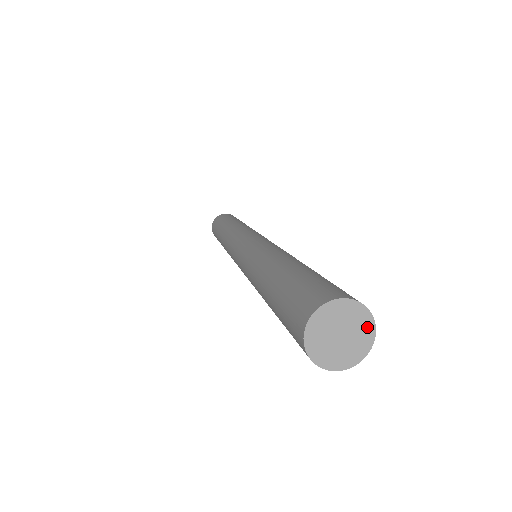
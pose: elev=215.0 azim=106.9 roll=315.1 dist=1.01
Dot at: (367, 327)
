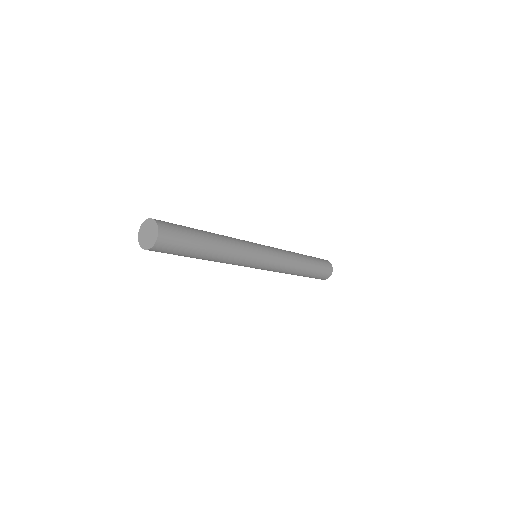
Dot at: (154, 225)
